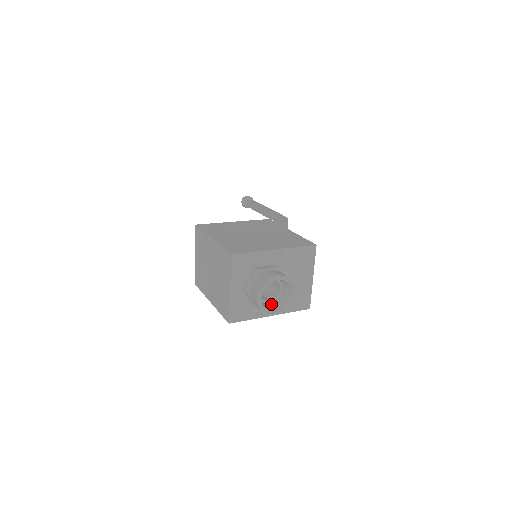
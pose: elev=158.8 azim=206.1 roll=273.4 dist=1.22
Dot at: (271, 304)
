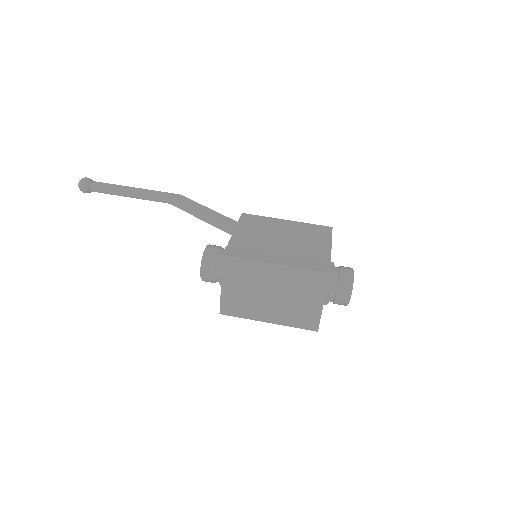
Dot at: occluded
